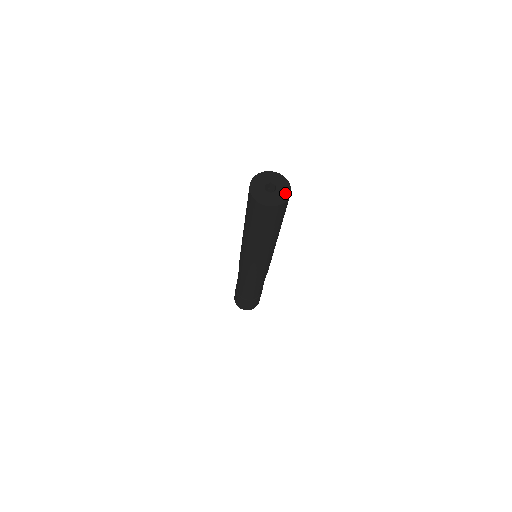
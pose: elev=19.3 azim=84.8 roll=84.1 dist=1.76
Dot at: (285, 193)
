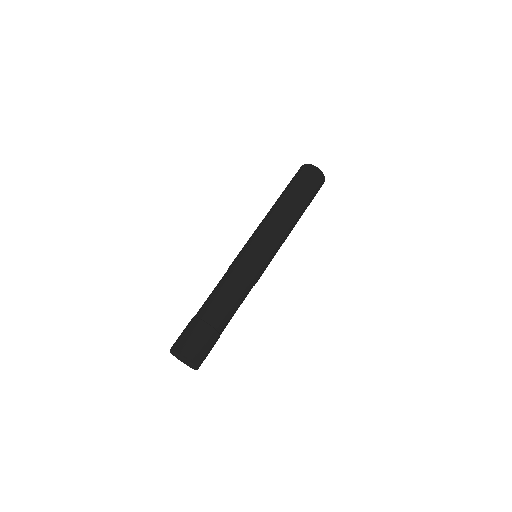
Dot at: occluded
